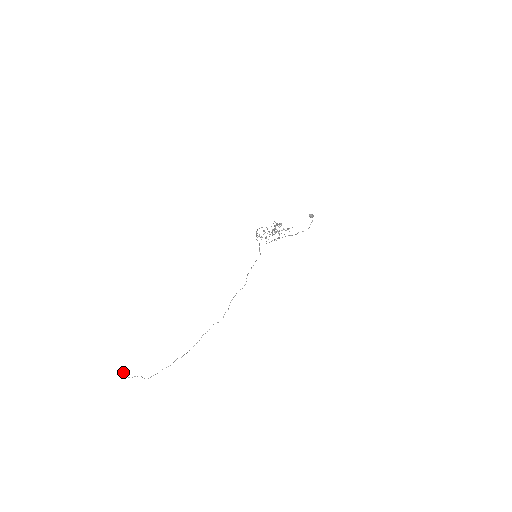
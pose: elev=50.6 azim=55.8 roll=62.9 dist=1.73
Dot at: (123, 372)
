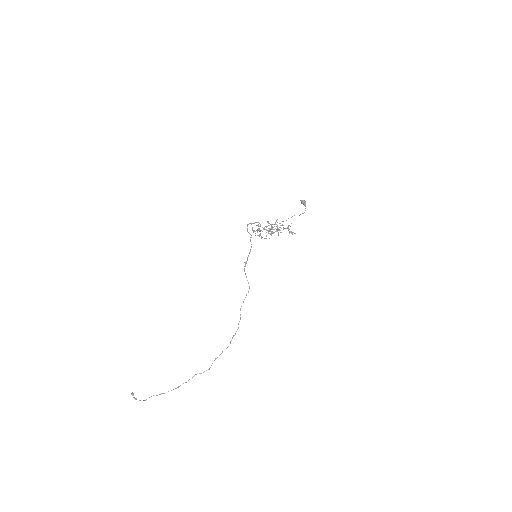
Dot at: (134, 397)
